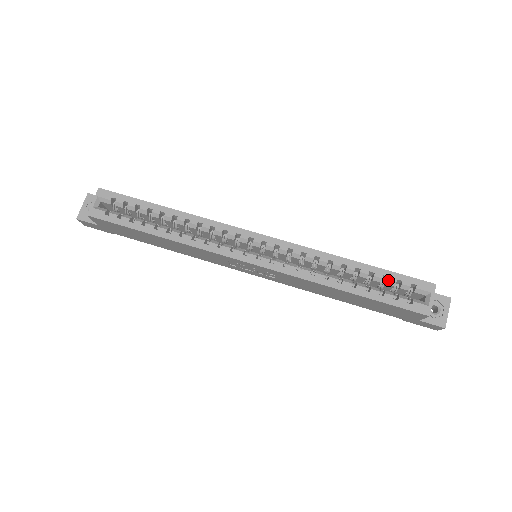
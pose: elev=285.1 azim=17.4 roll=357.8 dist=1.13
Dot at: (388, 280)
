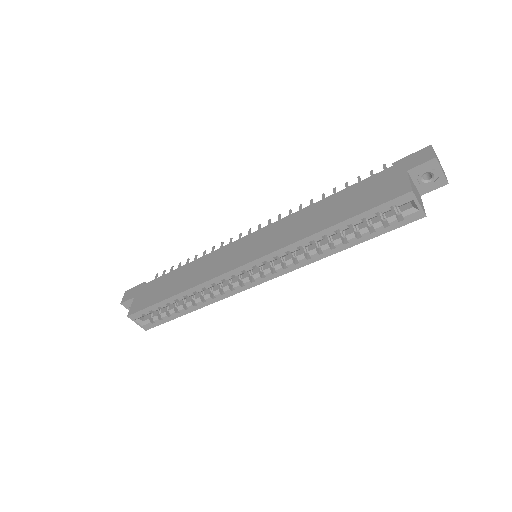
Dot at: (368, 219)
